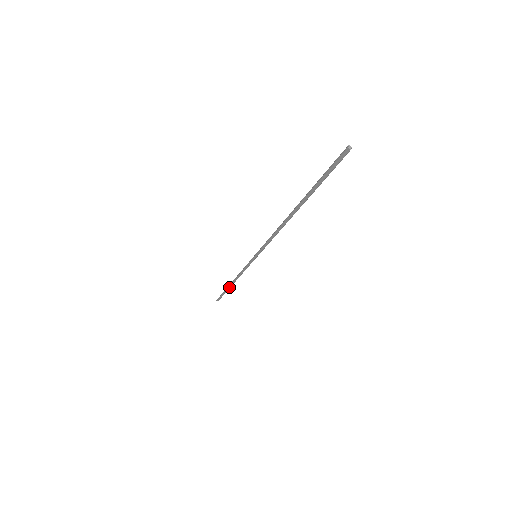
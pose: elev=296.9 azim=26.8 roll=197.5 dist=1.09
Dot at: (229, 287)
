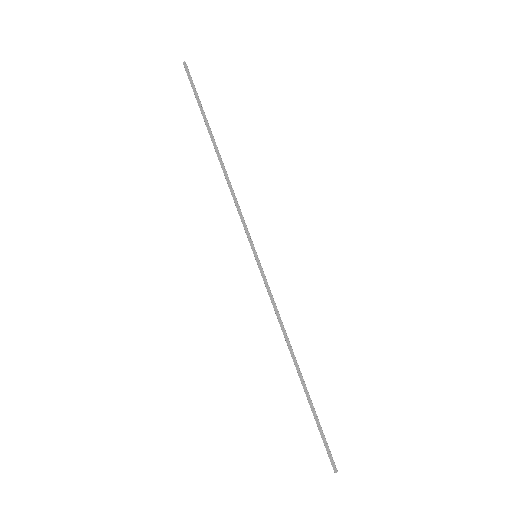
Dot at: (303, 385)
